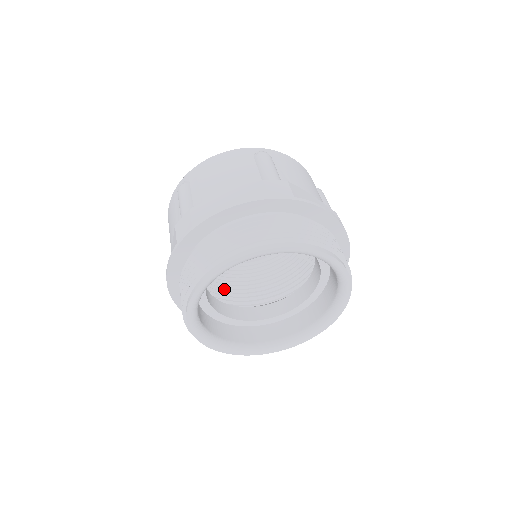
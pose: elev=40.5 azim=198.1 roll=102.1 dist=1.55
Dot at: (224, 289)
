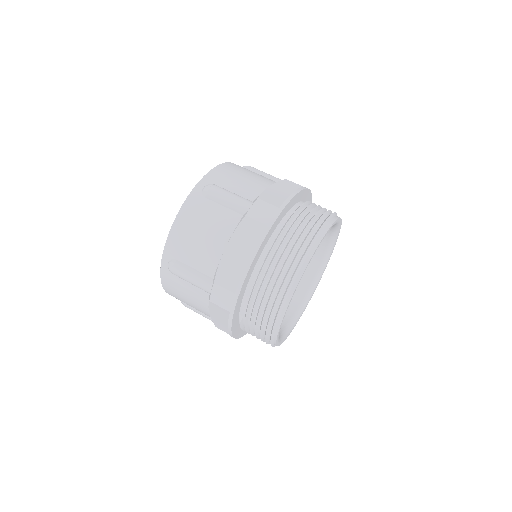
Dot at: occluded
